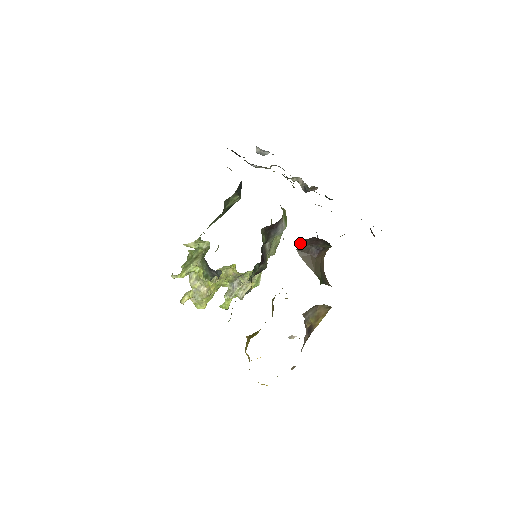
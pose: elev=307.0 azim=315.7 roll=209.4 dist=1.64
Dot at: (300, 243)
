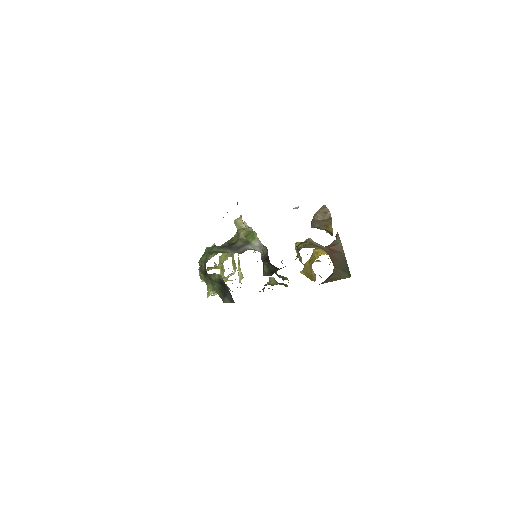
Dot at: occluded
